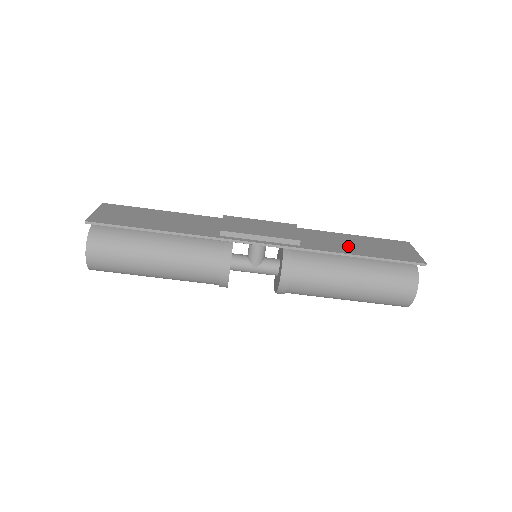
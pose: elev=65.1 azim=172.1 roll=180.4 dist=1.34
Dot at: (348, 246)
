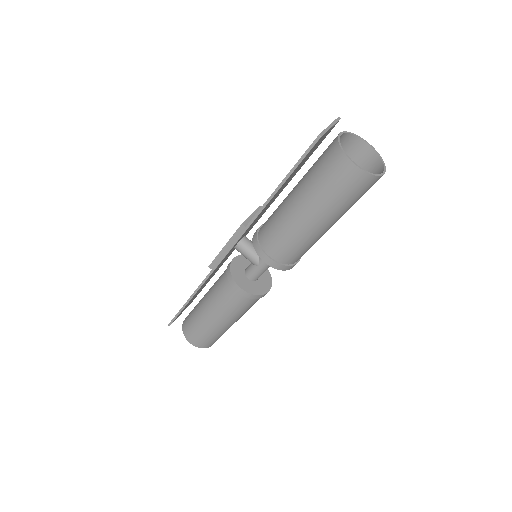
Dot at: occluded
